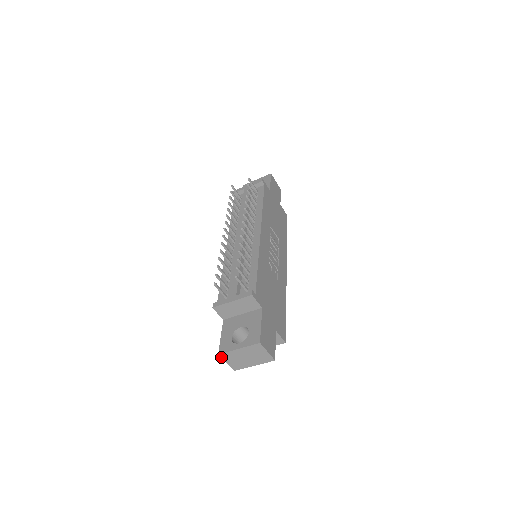
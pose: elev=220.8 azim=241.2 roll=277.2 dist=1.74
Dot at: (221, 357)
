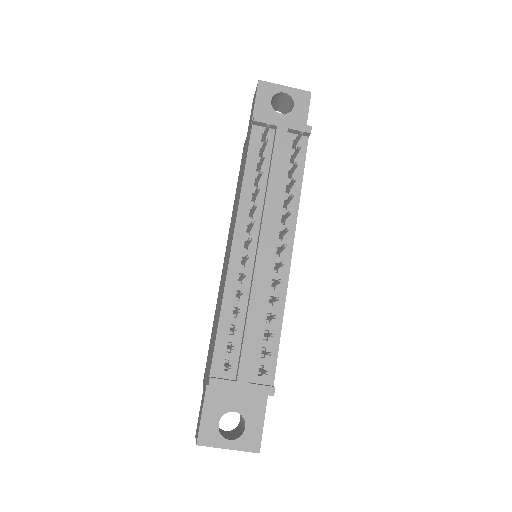
Dot at: (196, 443)
